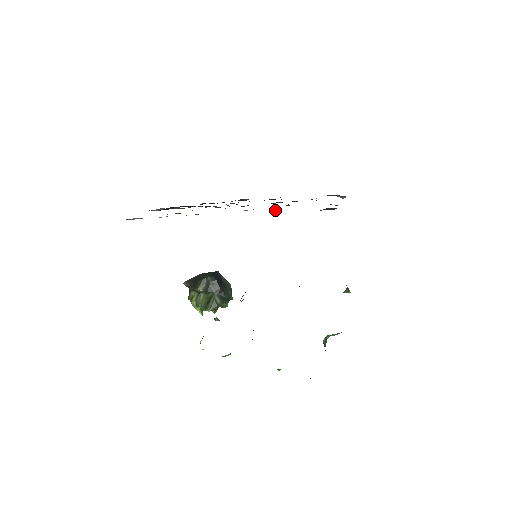
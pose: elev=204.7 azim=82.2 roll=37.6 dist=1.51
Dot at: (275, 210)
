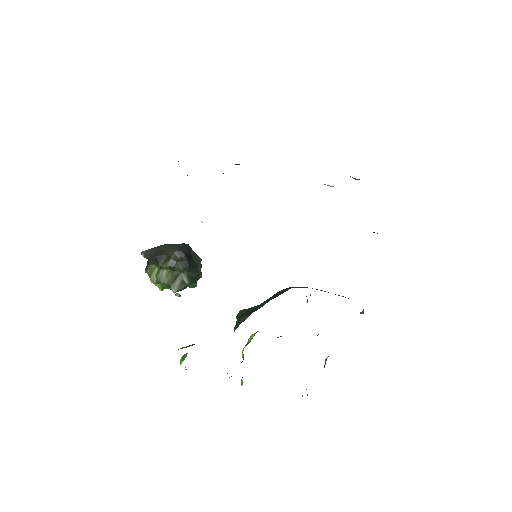
Dot at: occluded
